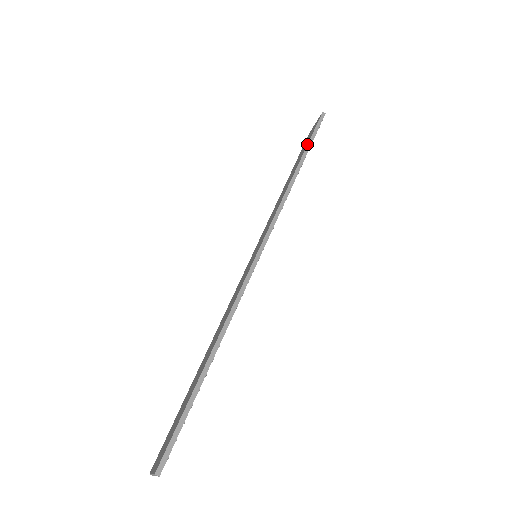
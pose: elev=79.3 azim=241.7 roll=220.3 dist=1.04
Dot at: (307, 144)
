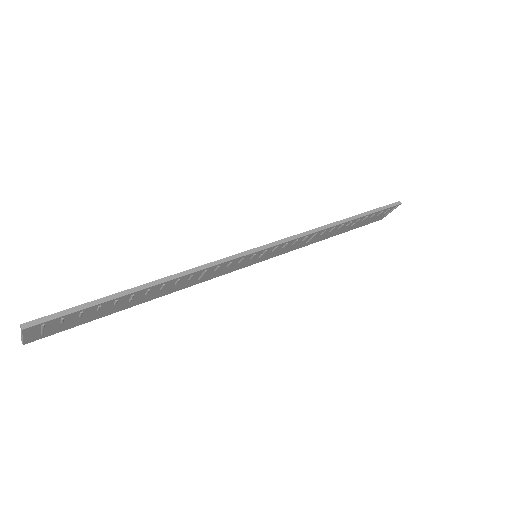
Dot at: (367, 211)
